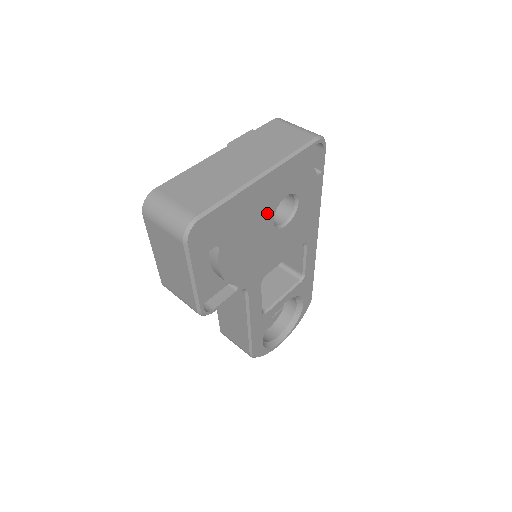
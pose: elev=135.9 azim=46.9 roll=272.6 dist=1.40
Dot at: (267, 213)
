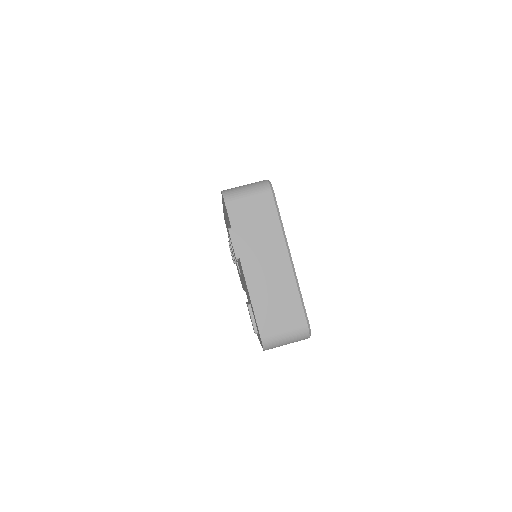
Dot at: occluded
